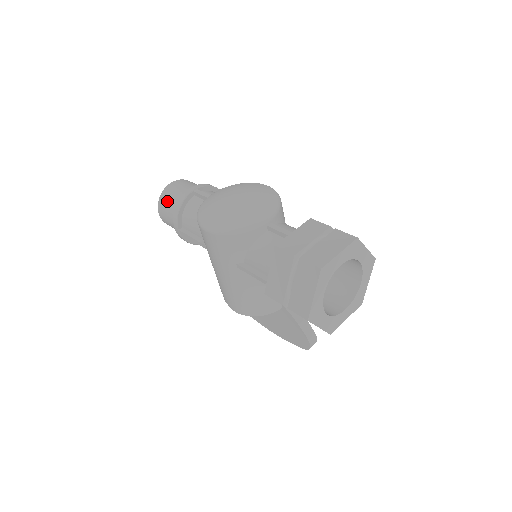
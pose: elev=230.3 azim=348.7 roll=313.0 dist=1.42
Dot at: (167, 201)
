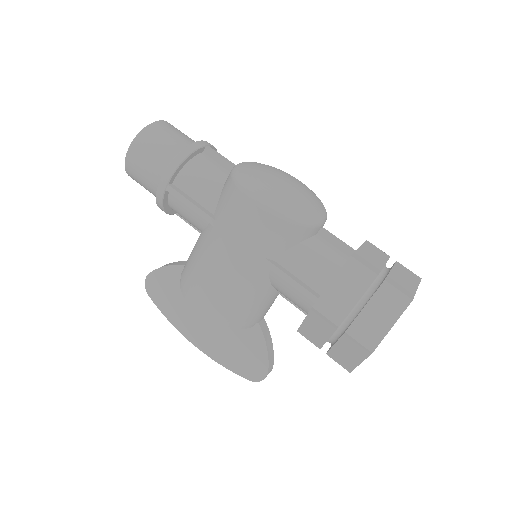
Dot at: (156, 140)
